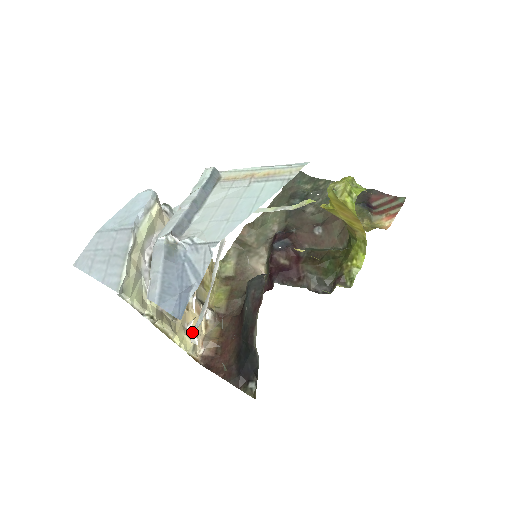
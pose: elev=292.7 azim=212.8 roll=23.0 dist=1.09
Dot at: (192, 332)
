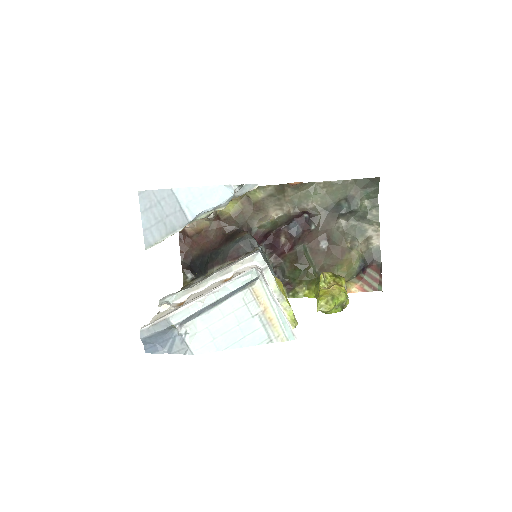
Dot at: occluded
